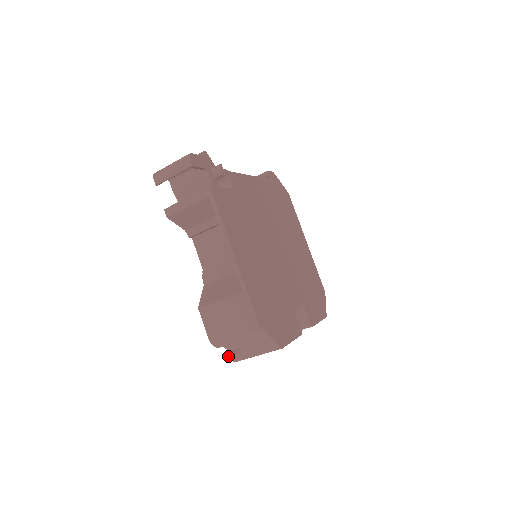
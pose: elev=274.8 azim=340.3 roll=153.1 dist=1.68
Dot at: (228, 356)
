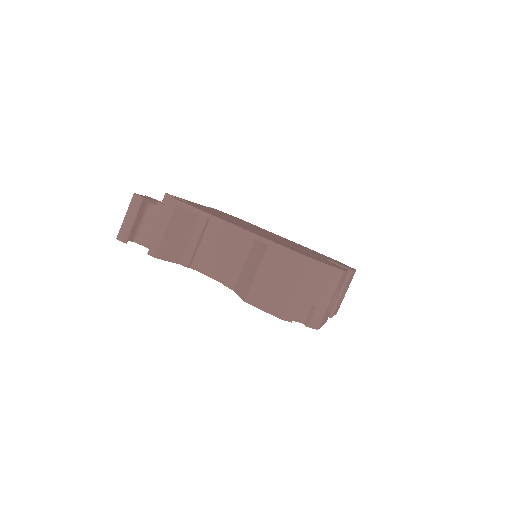
Dot at: (307, 326)
